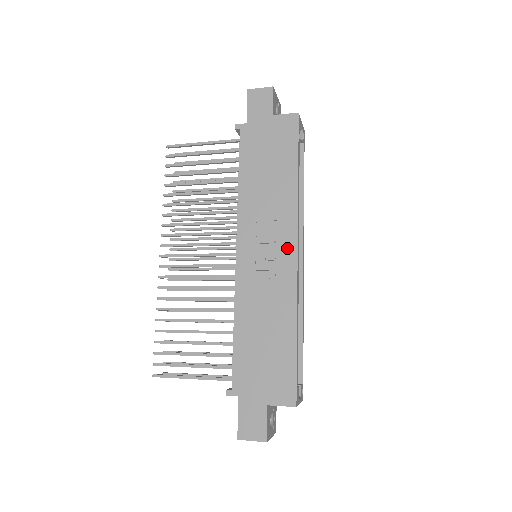
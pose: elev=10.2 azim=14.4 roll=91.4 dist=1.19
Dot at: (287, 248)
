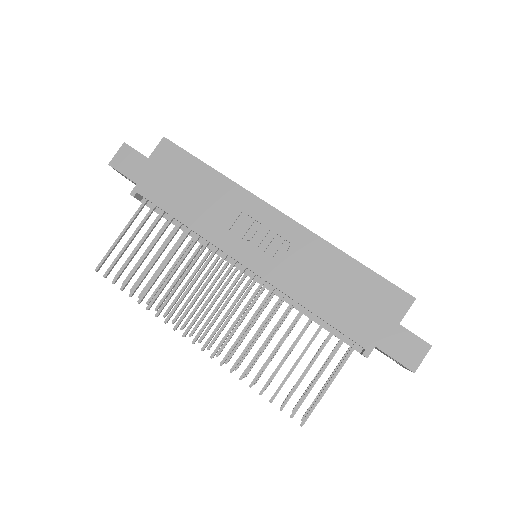
Dot at: (272, 219)
